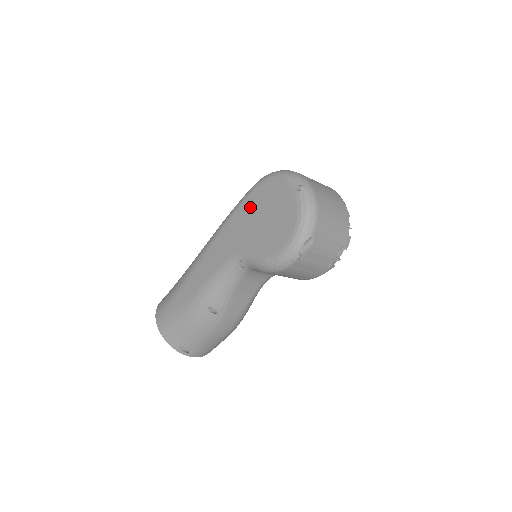
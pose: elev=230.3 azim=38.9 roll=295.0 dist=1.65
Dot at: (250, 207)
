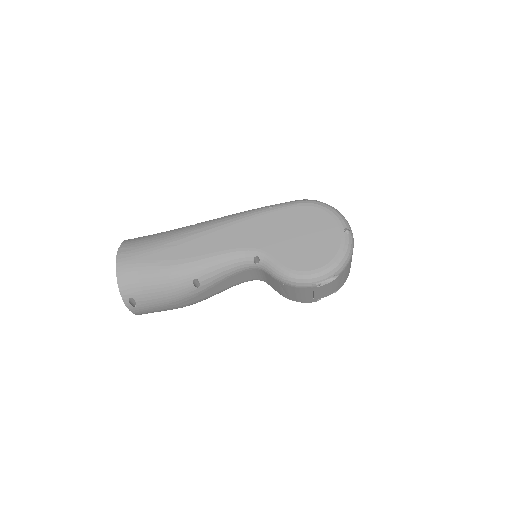
Dot at: (289, 217)
